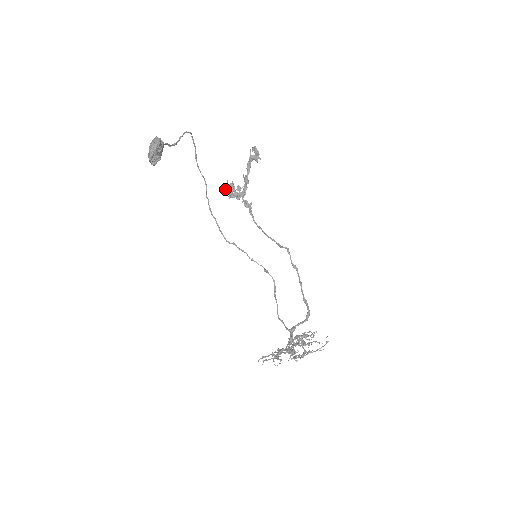
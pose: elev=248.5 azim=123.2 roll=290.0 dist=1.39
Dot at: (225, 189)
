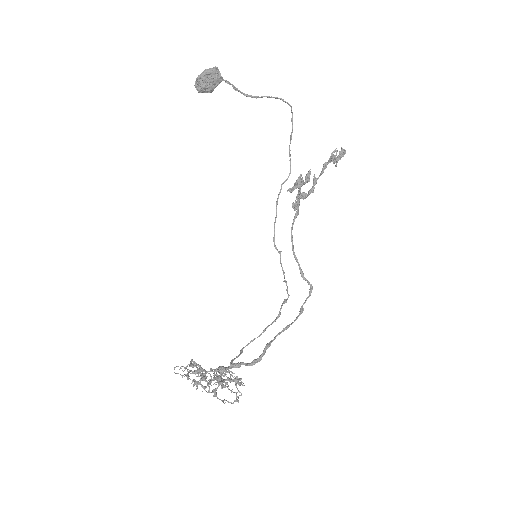
Dot at: (295, 183)
